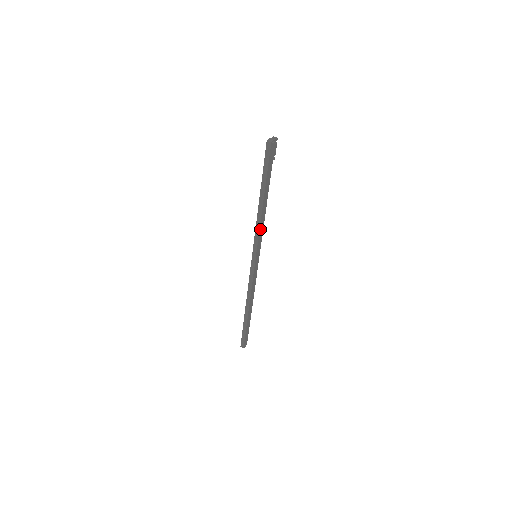
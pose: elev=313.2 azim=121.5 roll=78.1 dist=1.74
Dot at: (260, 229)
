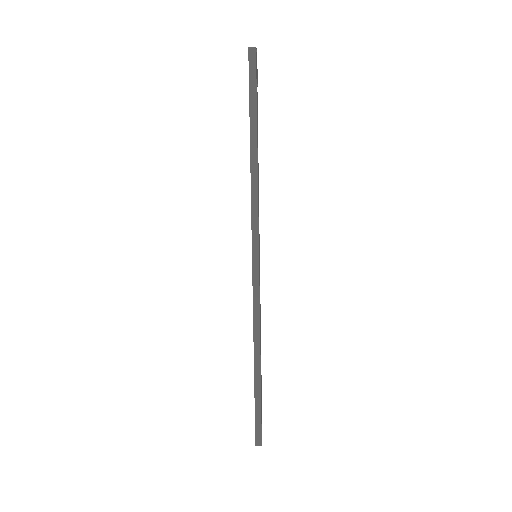
Dot at: (258, 202)
